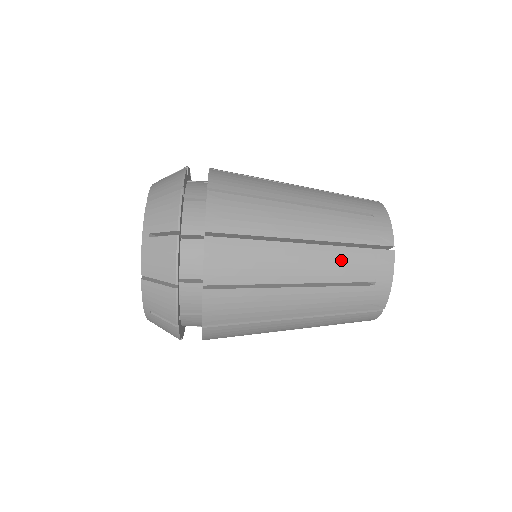
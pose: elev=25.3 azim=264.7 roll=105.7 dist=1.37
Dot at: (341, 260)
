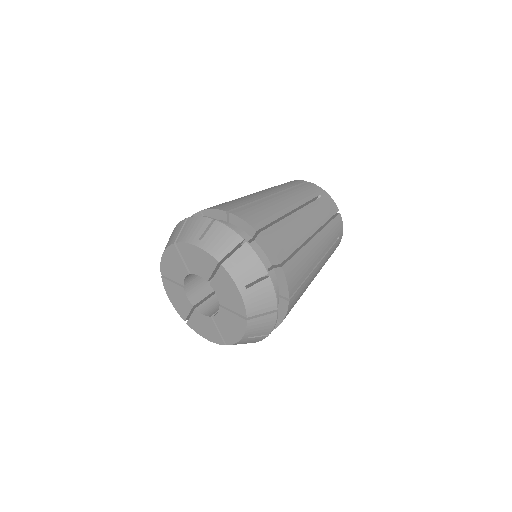
Dot at: occluded
